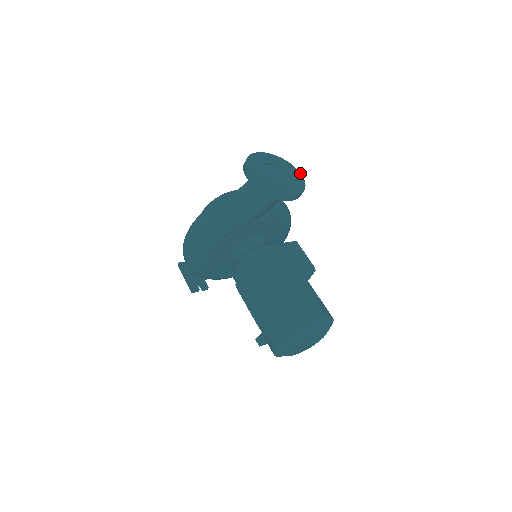
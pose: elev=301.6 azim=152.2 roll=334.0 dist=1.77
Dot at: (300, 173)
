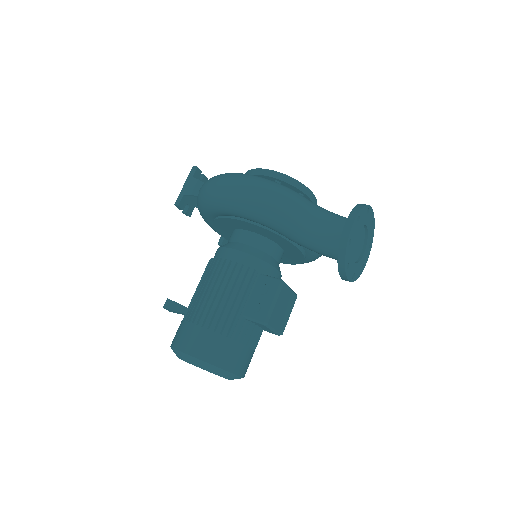
Dot at: occluded
